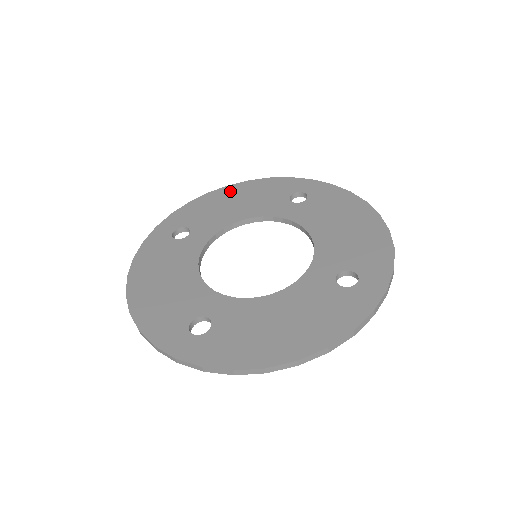
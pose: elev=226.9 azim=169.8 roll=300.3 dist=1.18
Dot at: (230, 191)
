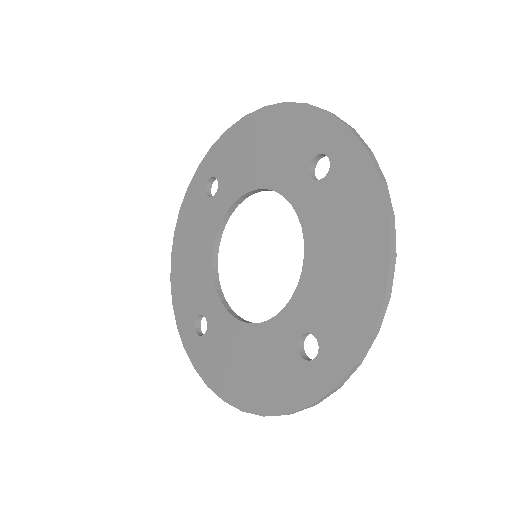
Dot at: (262, 122)
